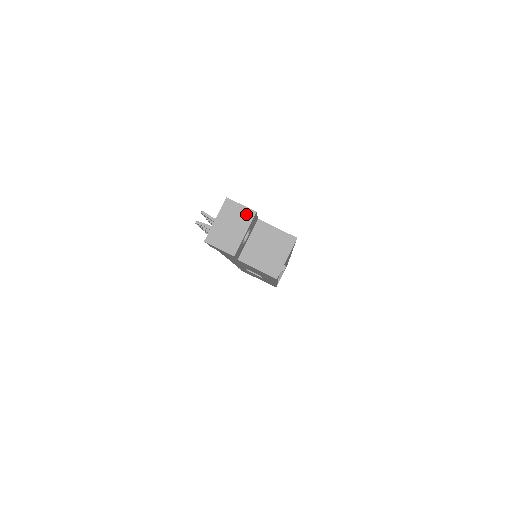
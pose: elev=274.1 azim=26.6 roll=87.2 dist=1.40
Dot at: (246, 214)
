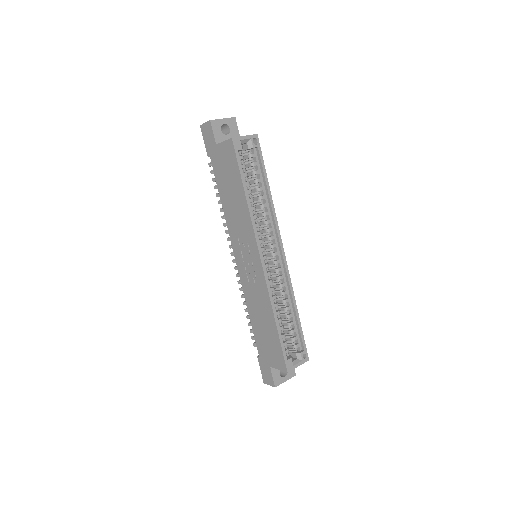
Dot at: occluded
